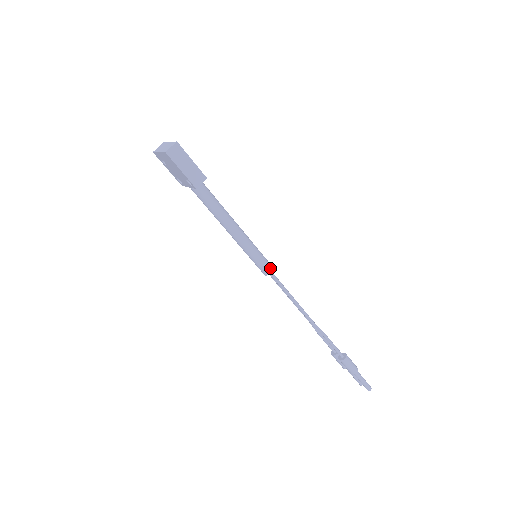
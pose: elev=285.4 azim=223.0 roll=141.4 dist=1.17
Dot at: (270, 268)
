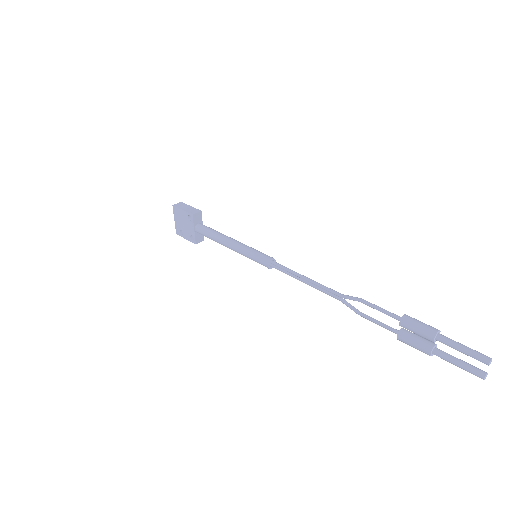
Dot at: (270, 257)
